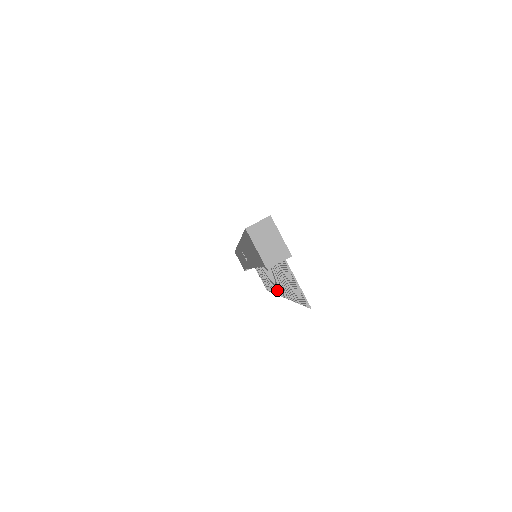
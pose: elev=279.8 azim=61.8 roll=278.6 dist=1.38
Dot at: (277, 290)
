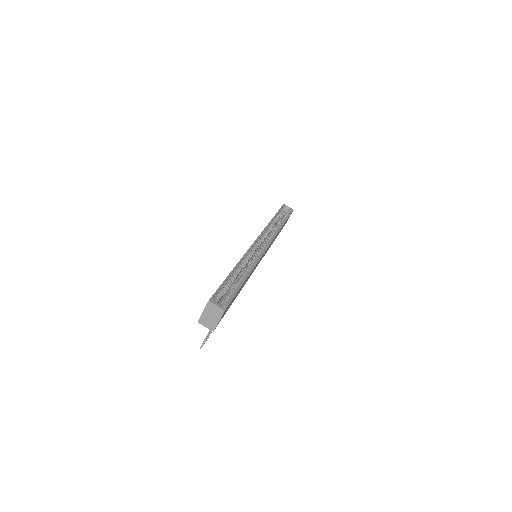
Dot at: occluded
